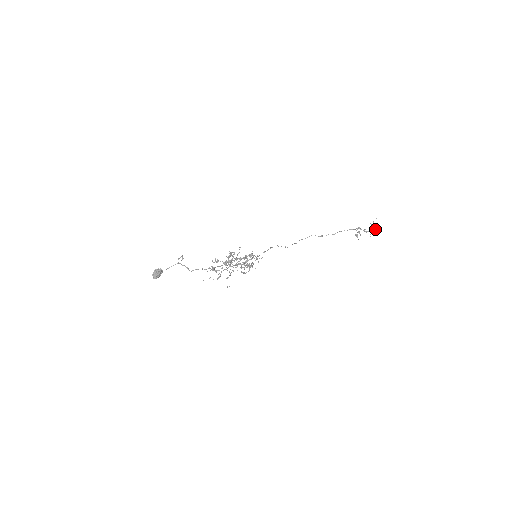
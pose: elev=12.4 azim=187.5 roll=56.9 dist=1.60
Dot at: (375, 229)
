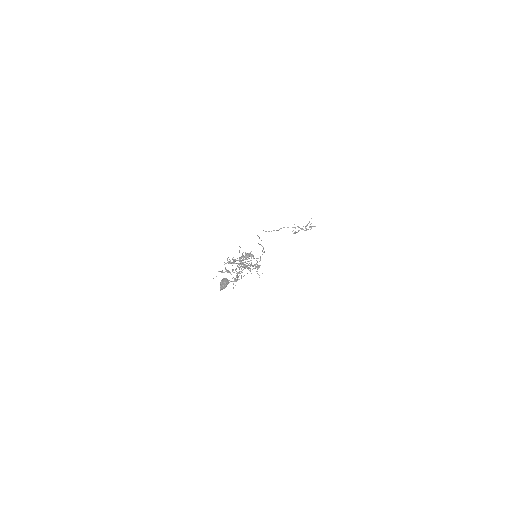
Dot at: (311, 228)
